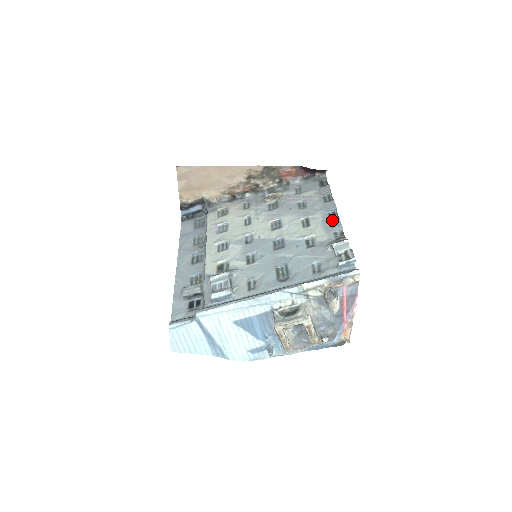
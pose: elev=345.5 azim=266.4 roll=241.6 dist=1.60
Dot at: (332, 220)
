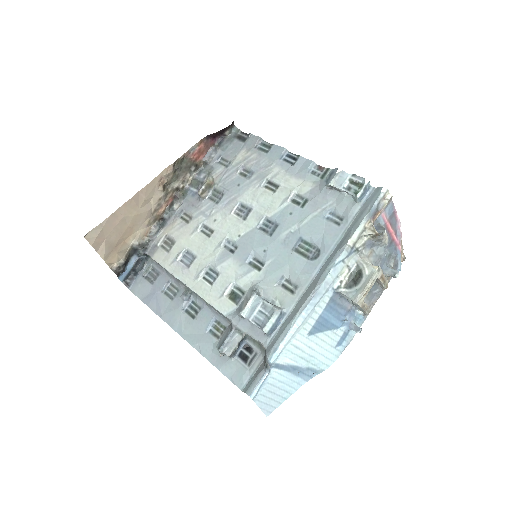
Dot at: (295, 163)
